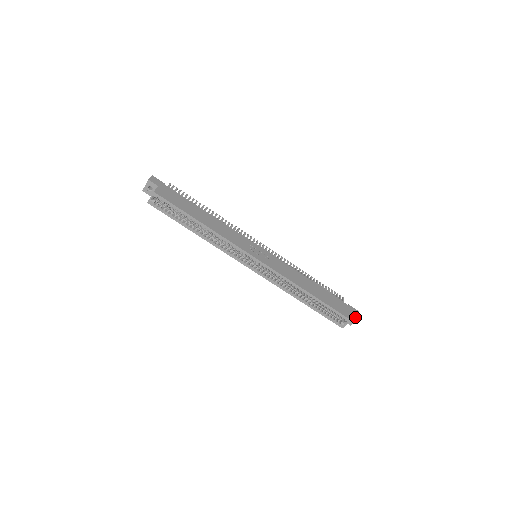
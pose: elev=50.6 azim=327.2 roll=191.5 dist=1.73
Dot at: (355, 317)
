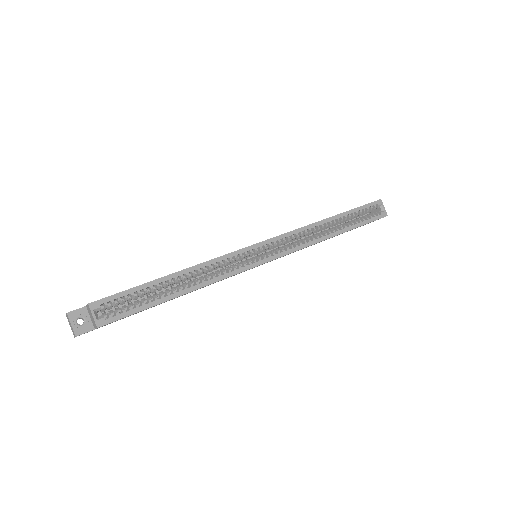
Dot at: occluded
